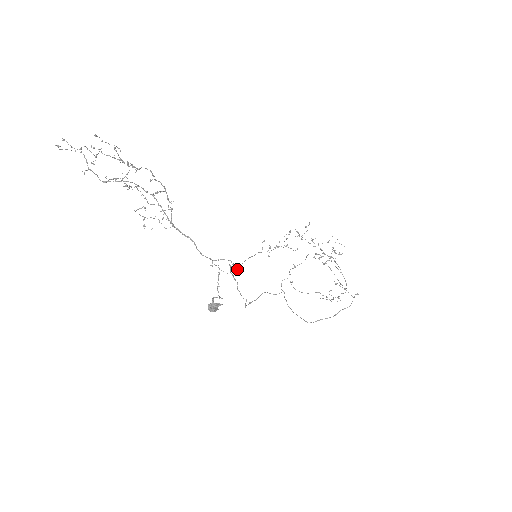
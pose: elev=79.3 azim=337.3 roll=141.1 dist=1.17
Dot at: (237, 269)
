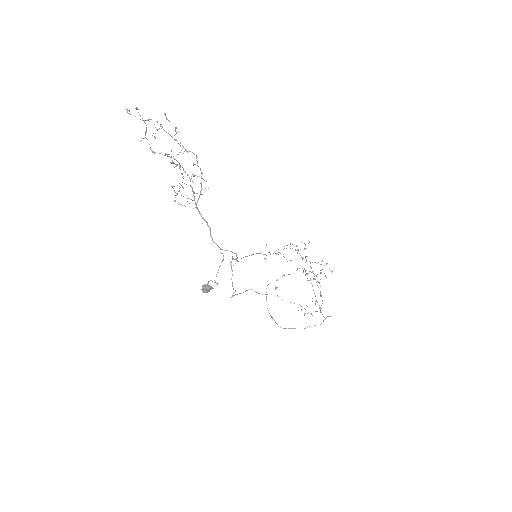
Dot at: occluded
